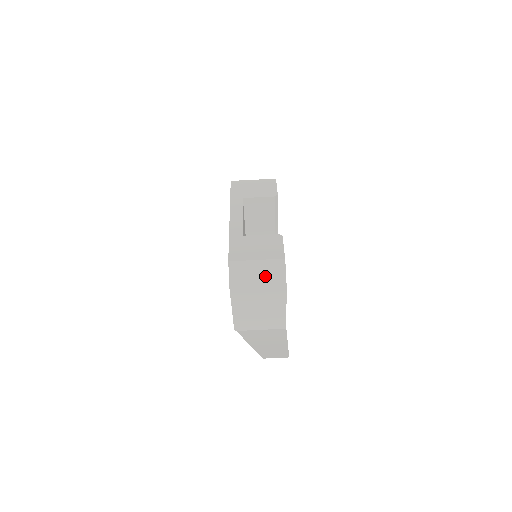
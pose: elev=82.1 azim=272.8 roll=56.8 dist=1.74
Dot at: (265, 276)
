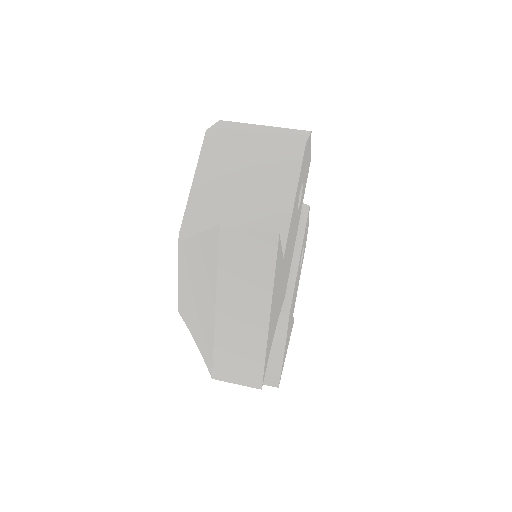
Dot at: (272, 133)
